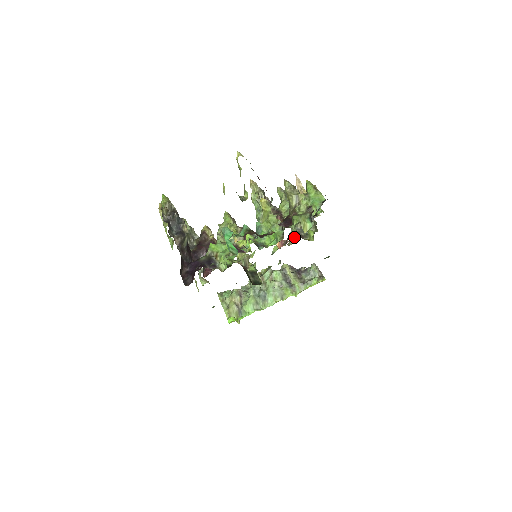
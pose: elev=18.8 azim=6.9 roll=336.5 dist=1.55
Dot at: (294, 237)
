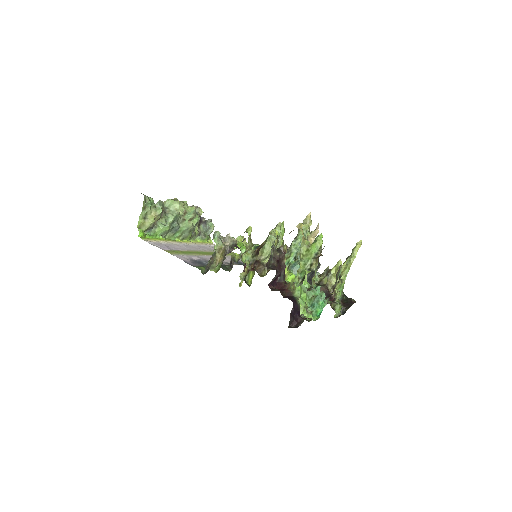
Dot at: occluded
